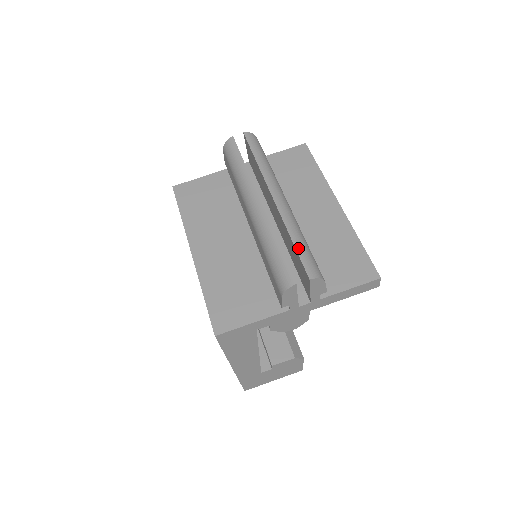
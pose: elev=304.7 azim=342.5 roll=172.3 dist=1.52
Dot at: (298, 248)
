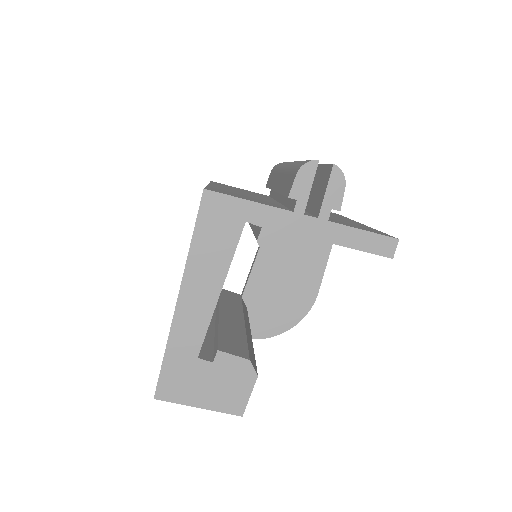
Dot at: occluded
